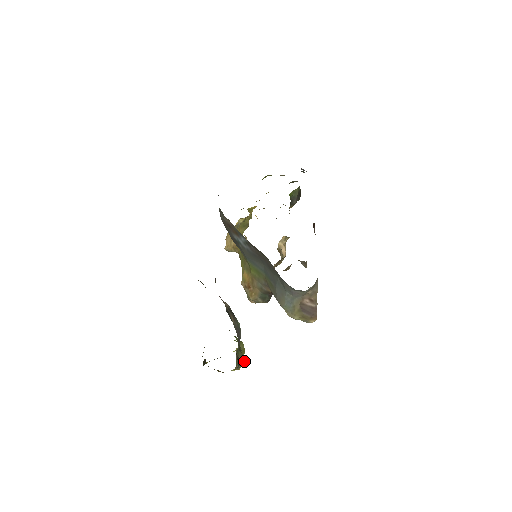
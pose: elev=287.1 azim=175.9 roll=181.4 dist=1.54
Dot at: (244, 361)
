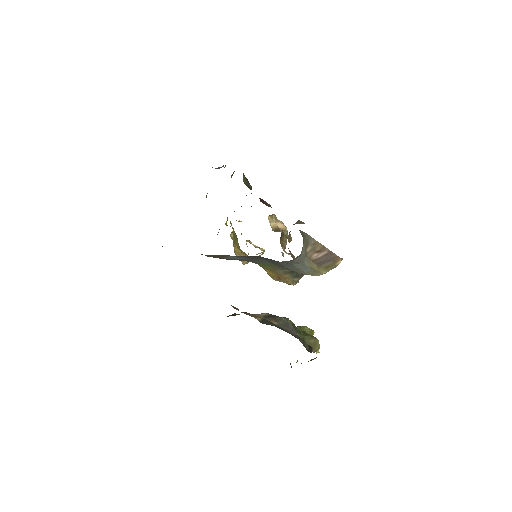
Dot at: (317, 339)
